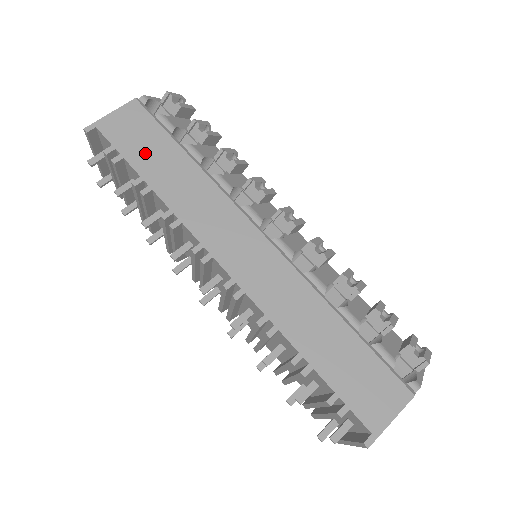
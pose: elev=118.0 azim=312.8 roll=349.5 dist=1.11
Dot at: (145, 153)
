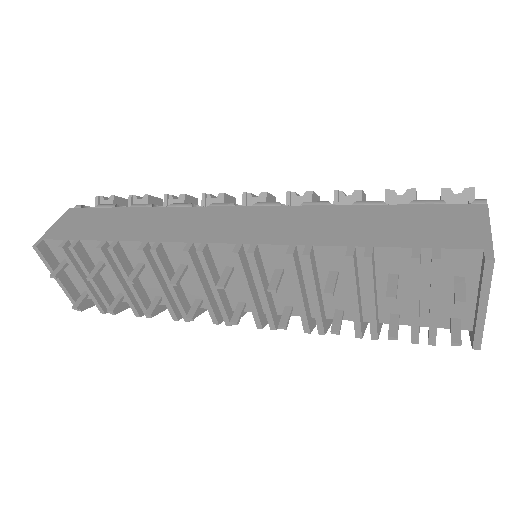
Dot at: (98, 227)
